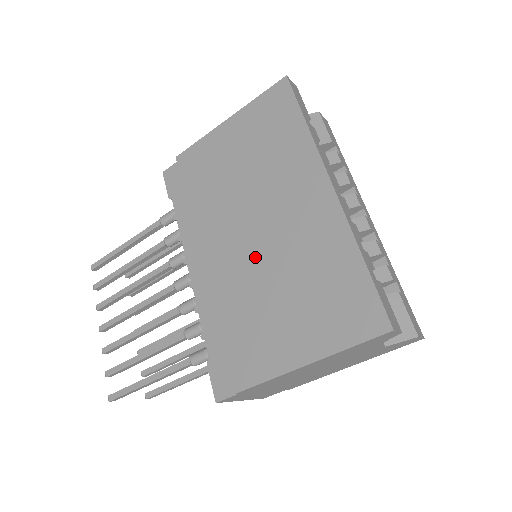
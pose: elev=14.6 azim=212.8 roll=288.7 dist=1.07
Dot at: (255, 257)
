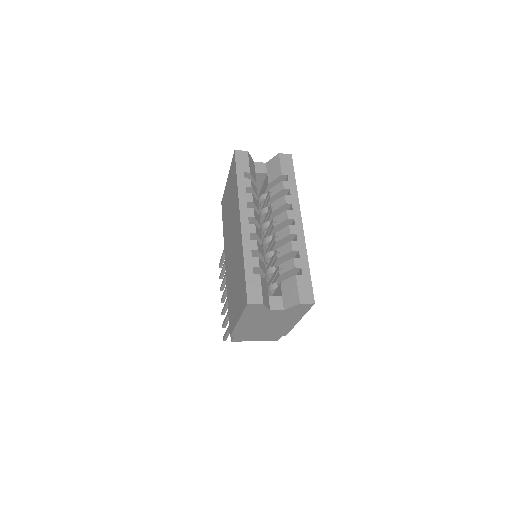
Dot at: (231, 262)
